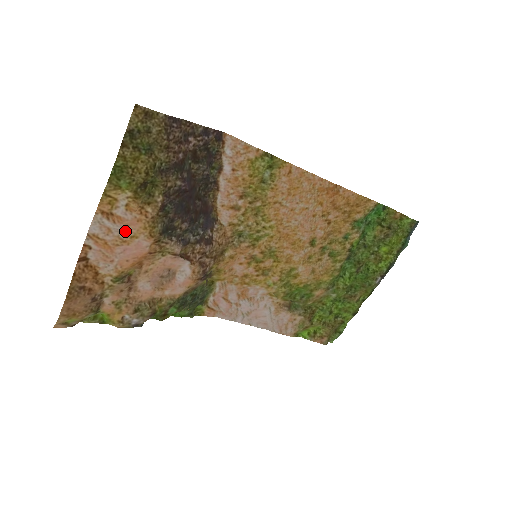
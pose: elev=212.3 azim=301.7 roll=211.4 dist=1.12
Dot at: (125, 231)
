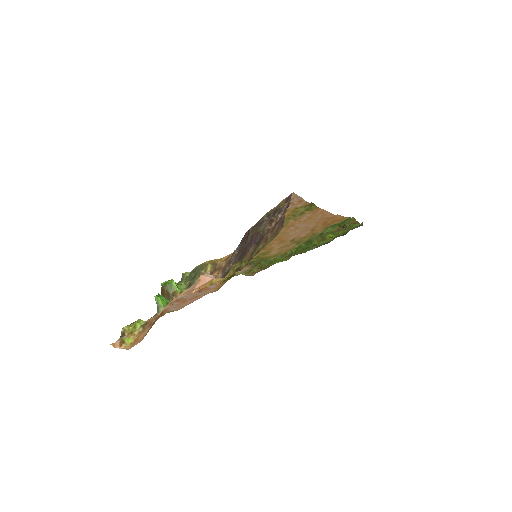
Dot at: (204, 293)
